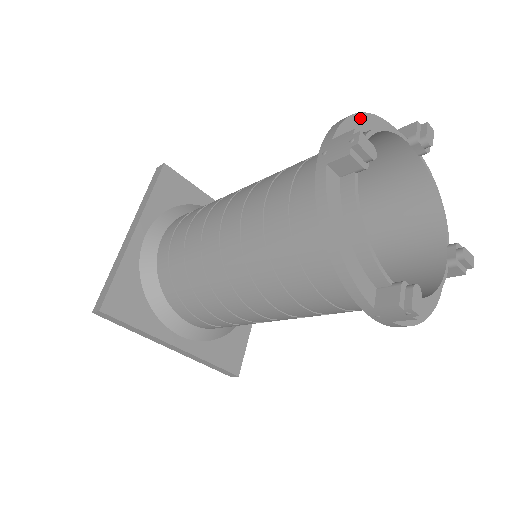
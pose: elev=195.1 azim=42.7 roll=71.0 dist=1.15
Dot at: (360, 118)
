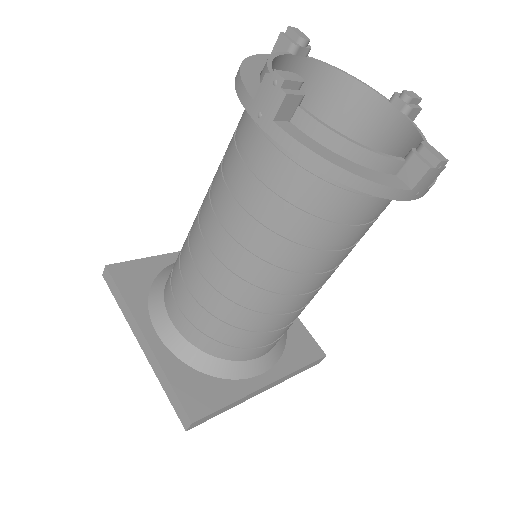
Dot at: occluded
